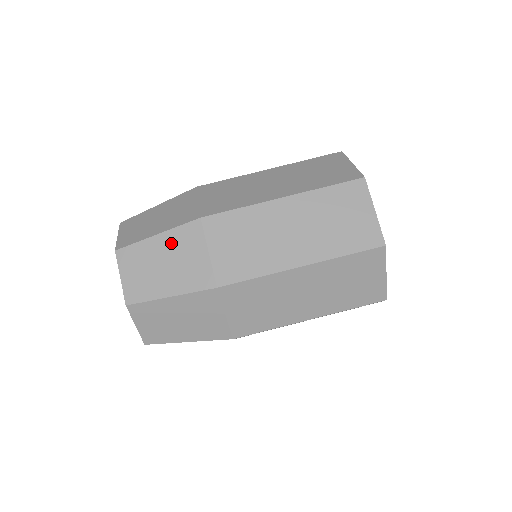
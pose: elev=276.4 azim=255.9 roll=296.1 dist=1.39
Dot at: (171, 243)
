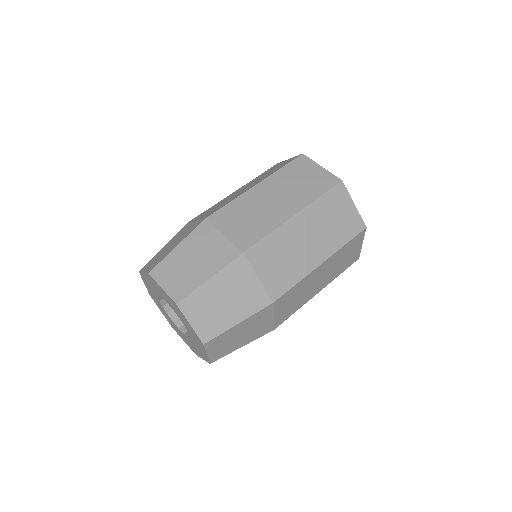
Dot at: (225, 281)
